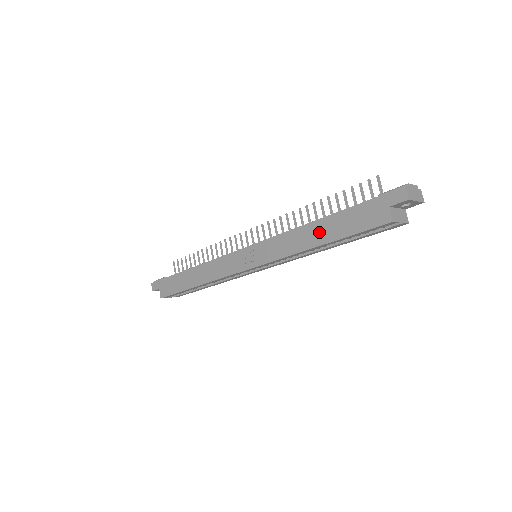
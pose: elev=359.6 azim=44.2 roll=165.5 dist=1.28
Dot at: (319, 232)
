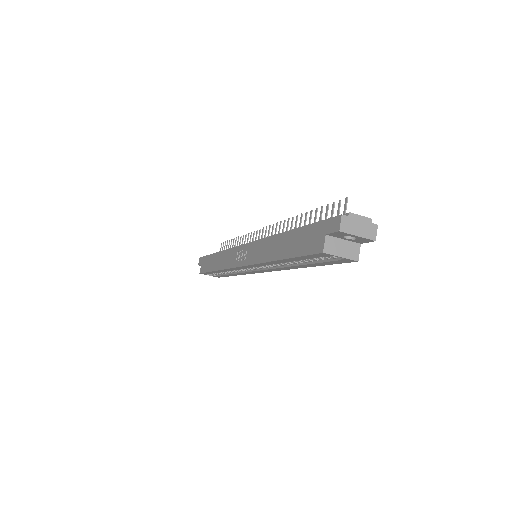
Dot at: (281, 245)
